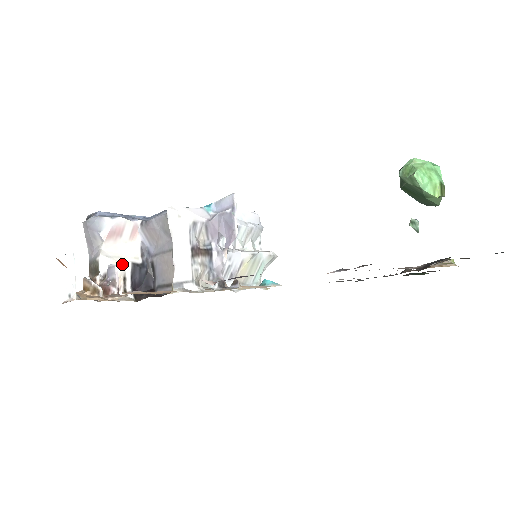
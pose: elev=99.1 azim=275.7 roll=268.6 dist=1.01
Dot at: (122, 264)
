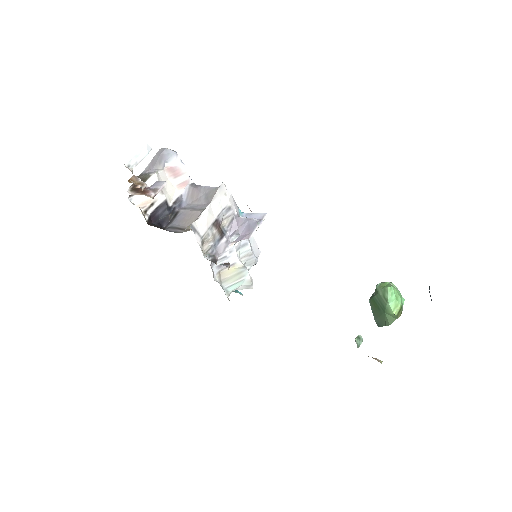
Dot at: (161, 193)
